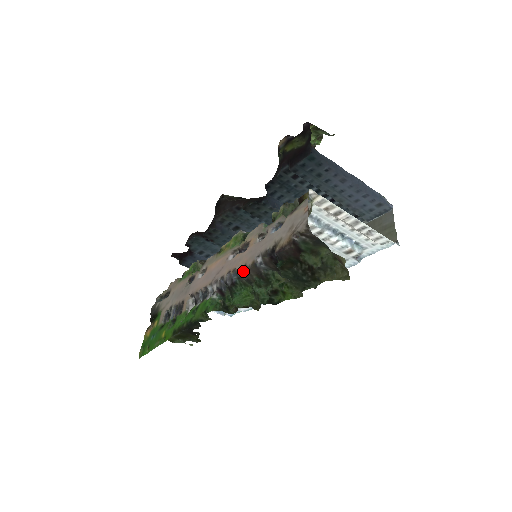
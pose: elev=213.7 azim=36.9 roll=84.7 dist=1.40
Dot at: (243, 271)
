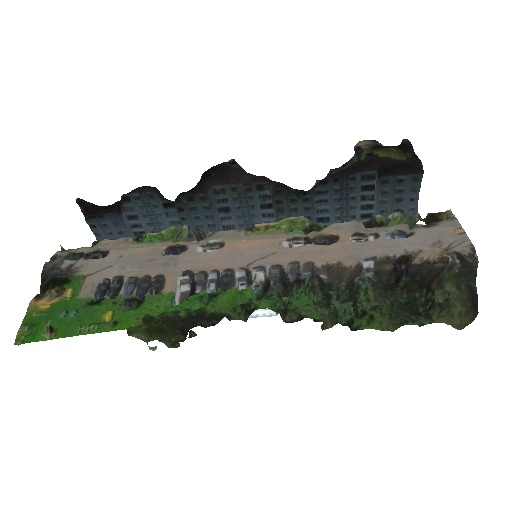
Dot at: (337, 270)
